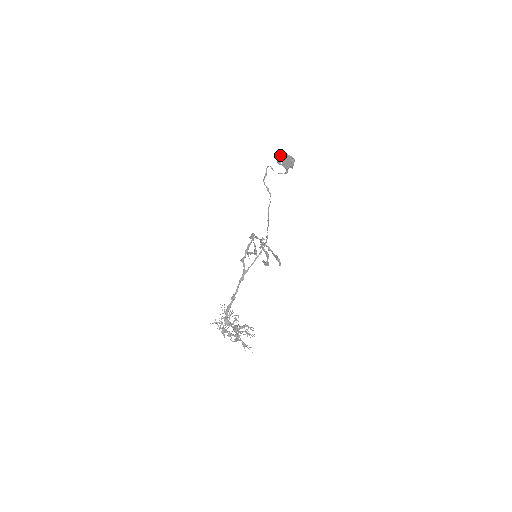
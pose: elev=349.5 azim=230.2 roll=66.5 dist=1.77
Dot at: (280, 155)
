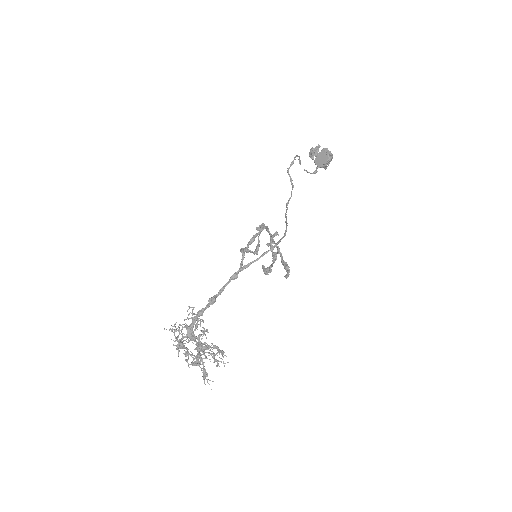
Dot at: (317, 146)
